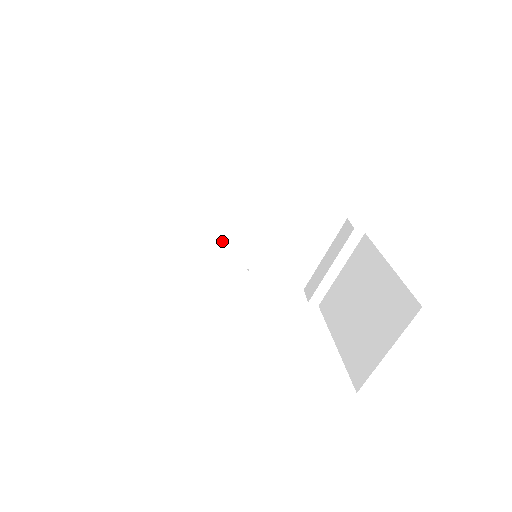
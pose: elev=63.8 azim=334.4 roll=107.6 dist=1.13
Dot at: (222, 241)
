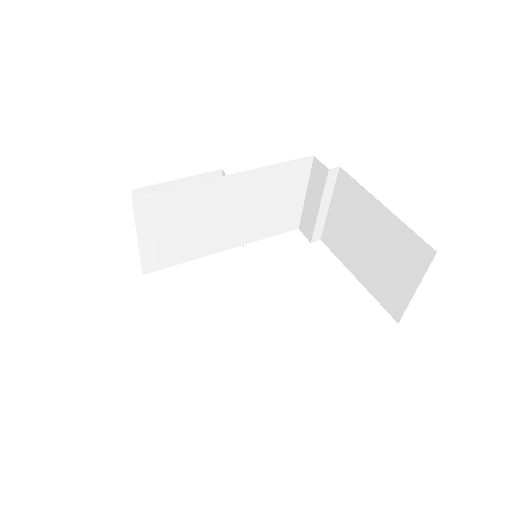
Dot at: (208, 241)
